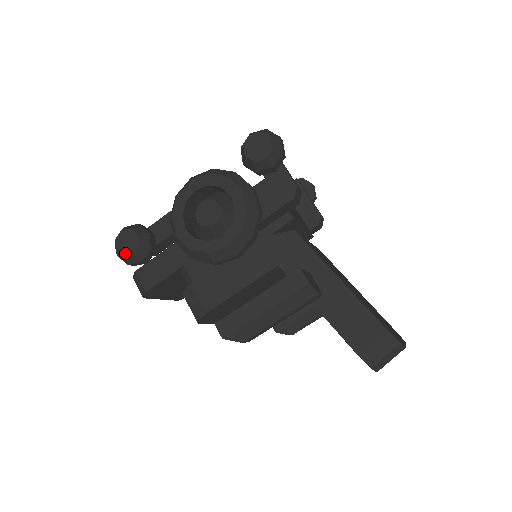
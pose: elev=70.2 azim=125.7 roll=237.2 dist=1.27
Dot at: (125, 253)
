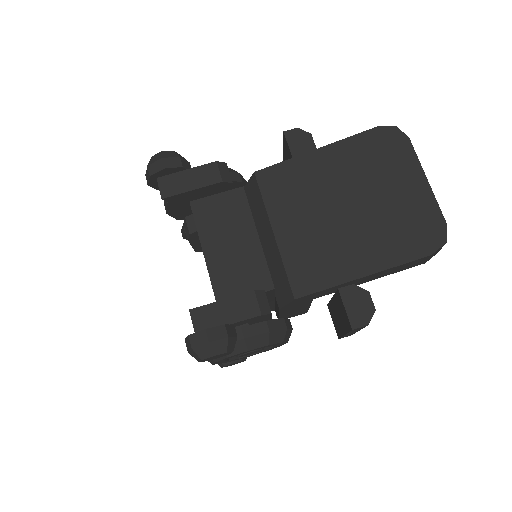
Dot at: occluded
